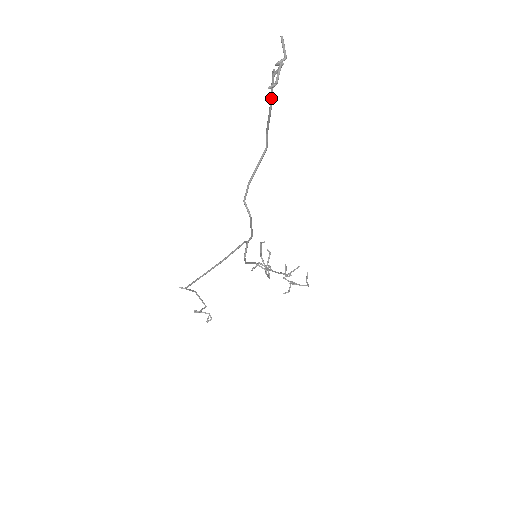
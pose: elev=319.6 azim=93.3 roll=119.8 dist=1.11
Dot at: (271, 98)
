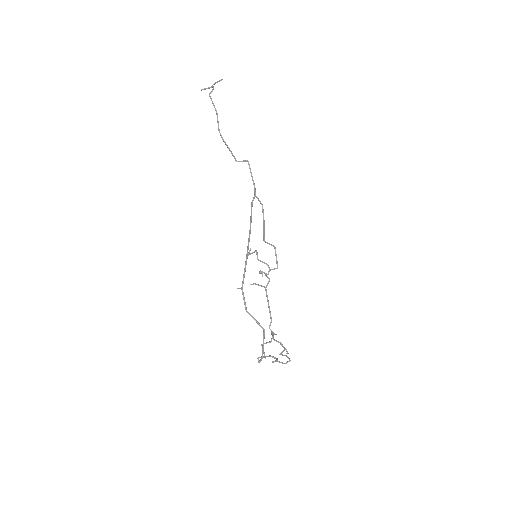
Dot at: occluded
